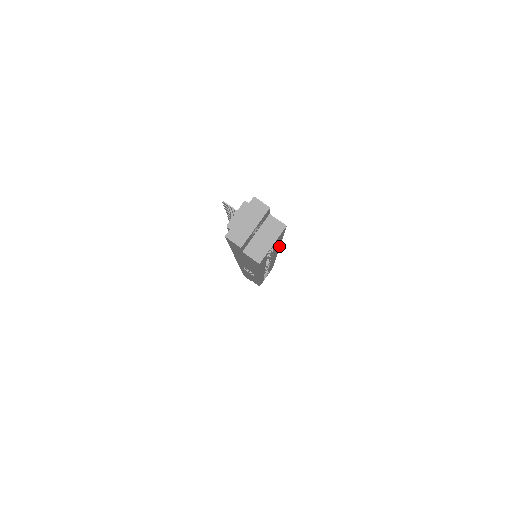
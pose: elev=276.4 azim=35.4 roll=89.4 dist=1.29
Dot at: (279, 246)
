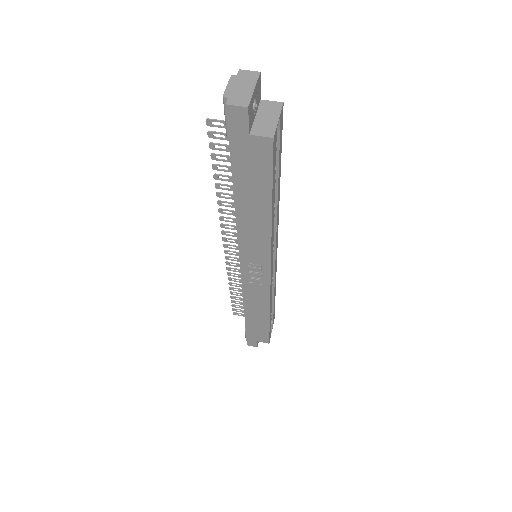
Dot at: (278, 202)
